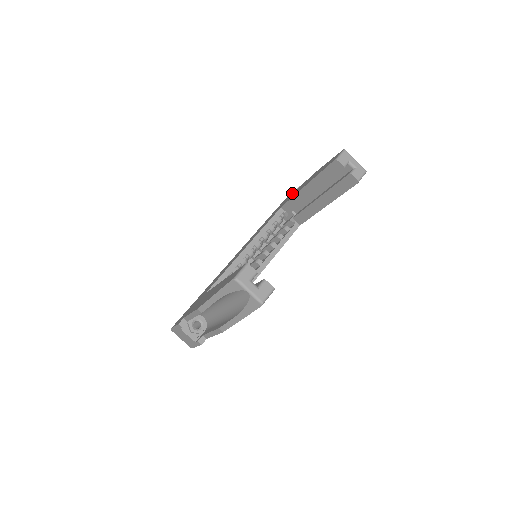
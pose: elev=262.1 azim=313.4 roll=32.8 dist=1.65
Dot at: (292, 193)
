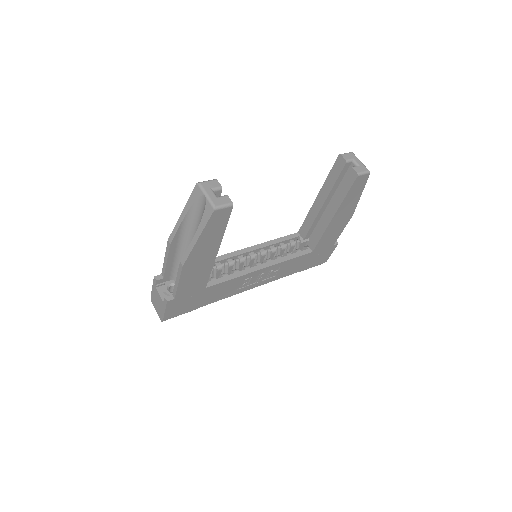
Dot at: occluded
